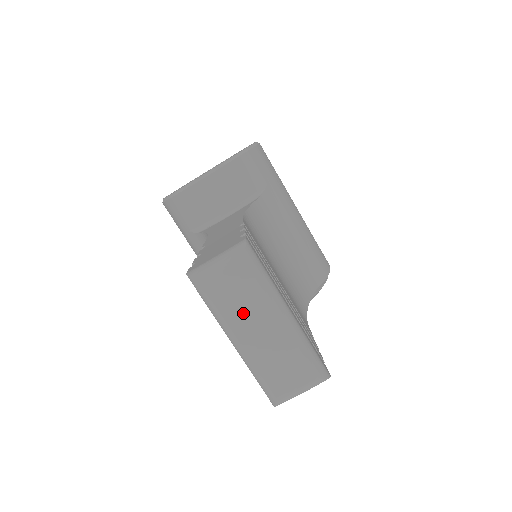
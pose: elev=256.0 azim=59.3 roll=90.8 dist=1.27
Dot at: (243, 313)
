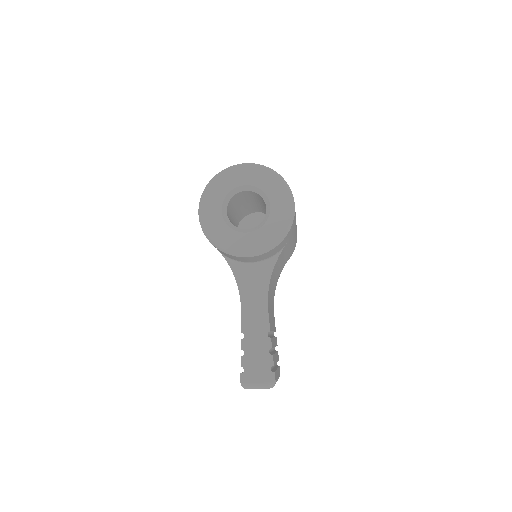
Dot at: occluded
